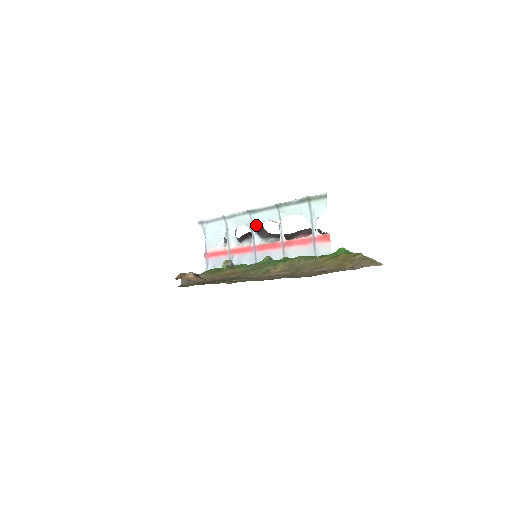
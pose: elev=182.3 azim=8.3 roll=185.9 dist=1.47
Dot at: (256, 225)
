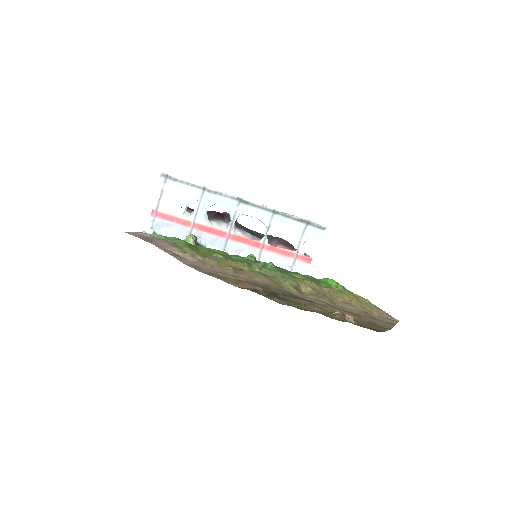
Dot at: (240, 215)
